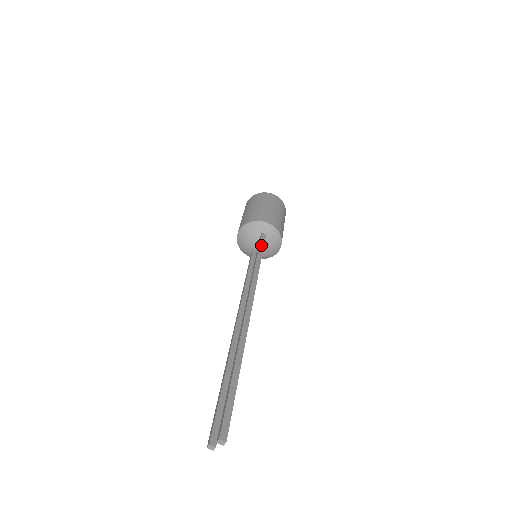
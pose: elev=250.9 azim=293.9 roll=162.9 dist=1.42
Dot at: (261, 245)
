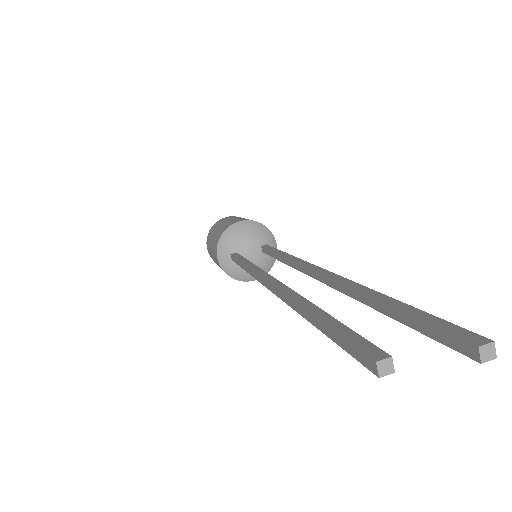
Dot at: occluded
